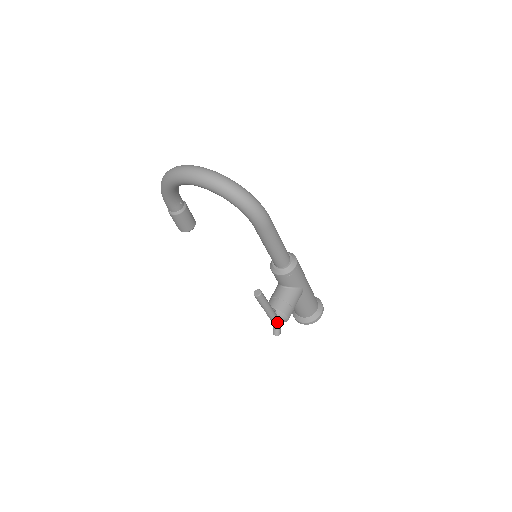
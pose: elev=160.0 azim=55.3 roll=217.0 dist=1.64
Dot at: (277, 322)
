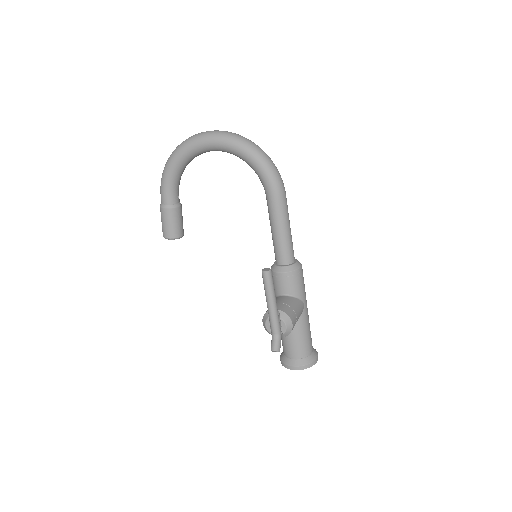
Dot at: (279, 330)
